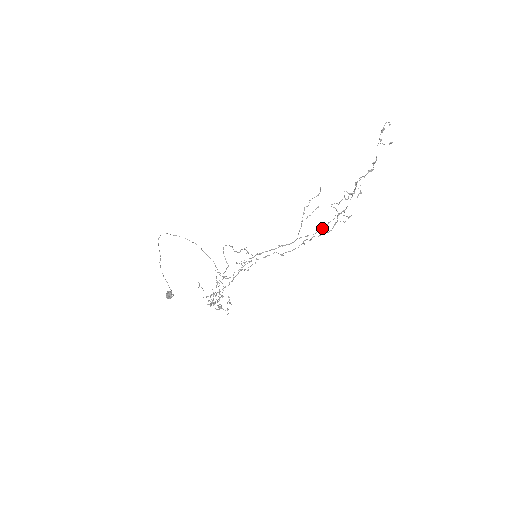
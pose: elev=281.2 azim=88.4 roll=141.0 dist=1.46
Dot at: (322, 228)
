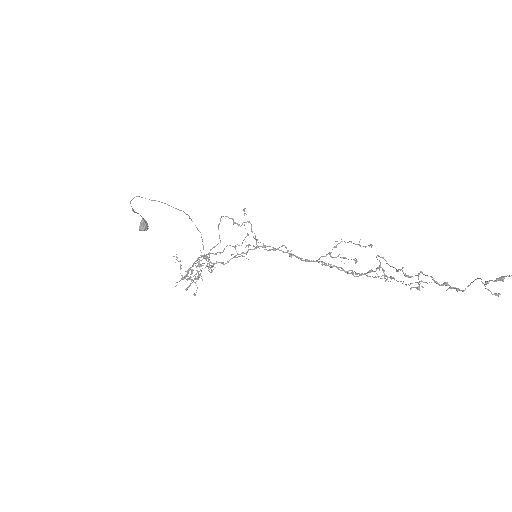
Dot at: occluded
